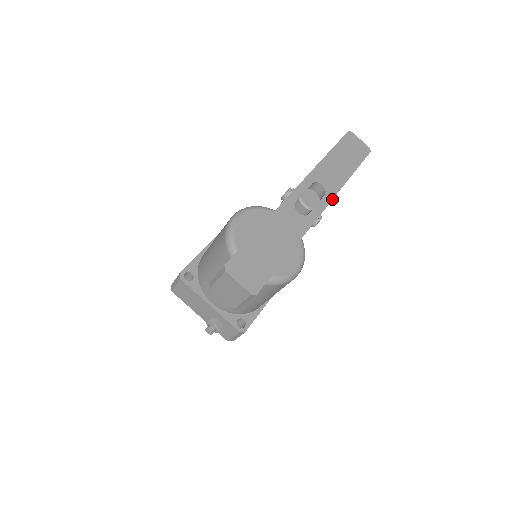
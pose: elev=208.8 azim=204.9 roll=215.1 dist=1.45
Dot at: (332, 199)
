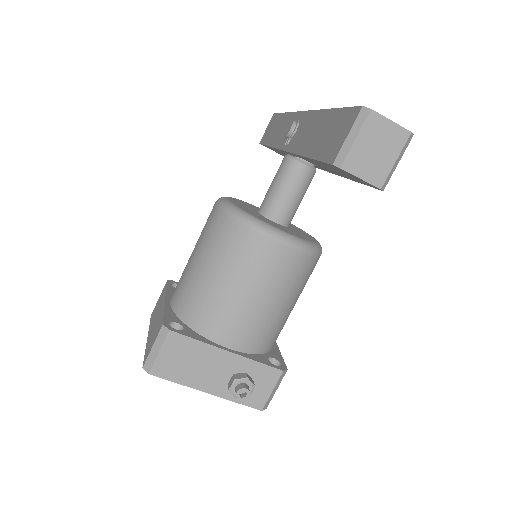
Dot at: occluded
